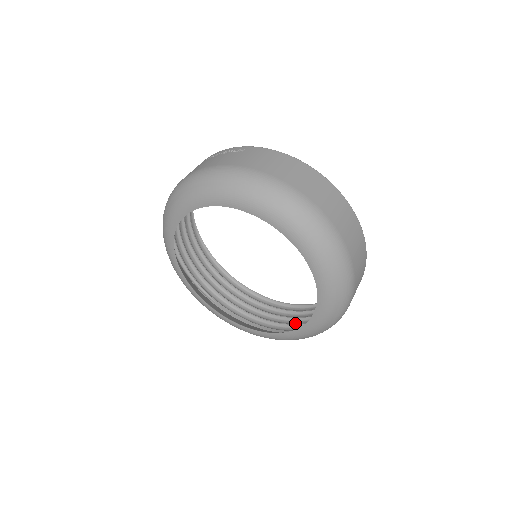
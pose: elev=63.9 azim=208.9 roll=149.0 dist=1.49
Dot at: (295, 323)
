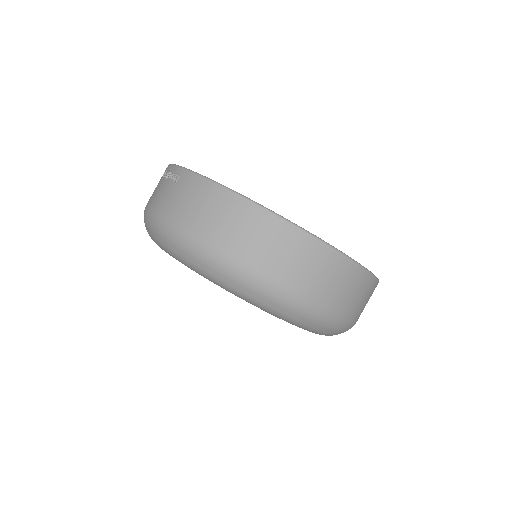
Dot at: occluded
